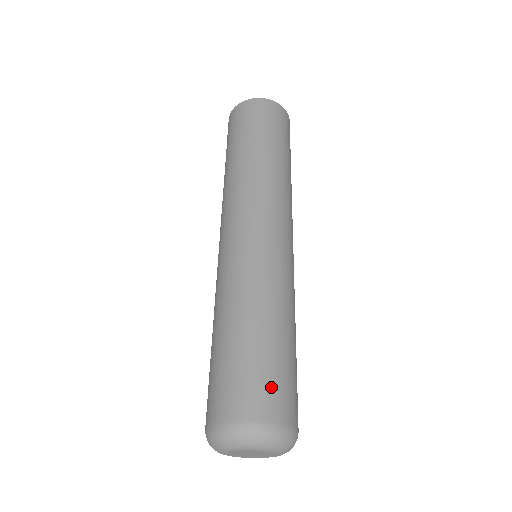
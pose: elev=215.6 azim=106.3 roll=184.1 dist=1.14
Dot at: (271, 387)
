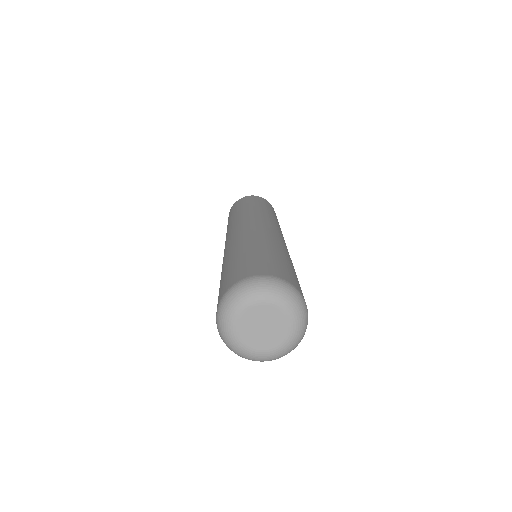
Dot at: occluded
